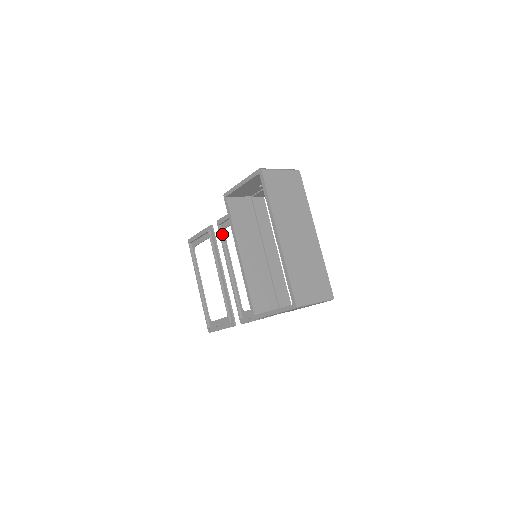
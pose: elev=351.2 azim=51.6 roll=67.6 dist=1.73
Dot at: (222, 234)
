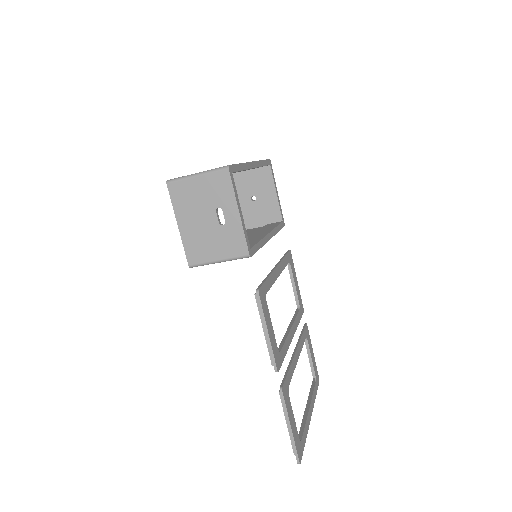
Dot at: occluded
